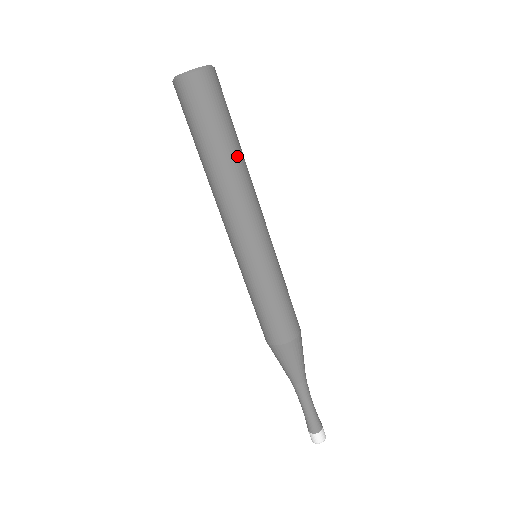
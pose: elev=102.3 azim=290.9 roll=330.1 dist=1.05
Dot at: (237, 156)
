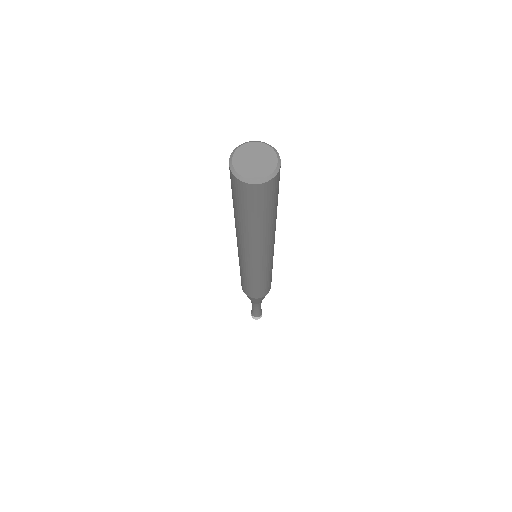
Dot at: (269, 227)
